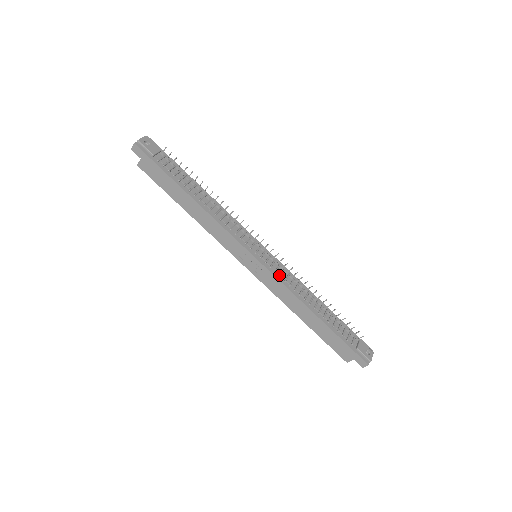
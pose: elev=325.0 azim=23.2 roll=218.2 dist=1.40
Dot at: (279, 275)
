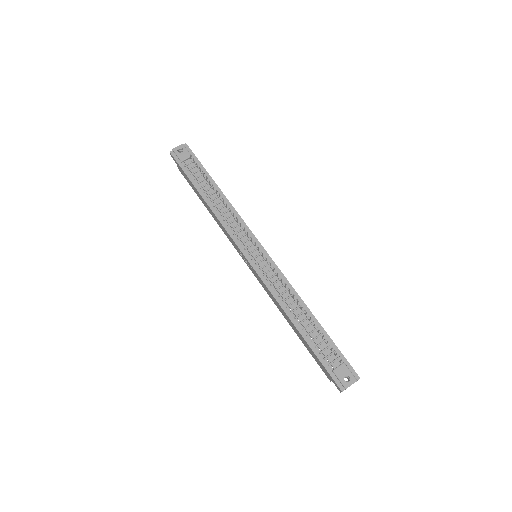
Dot at: (267, 278)
